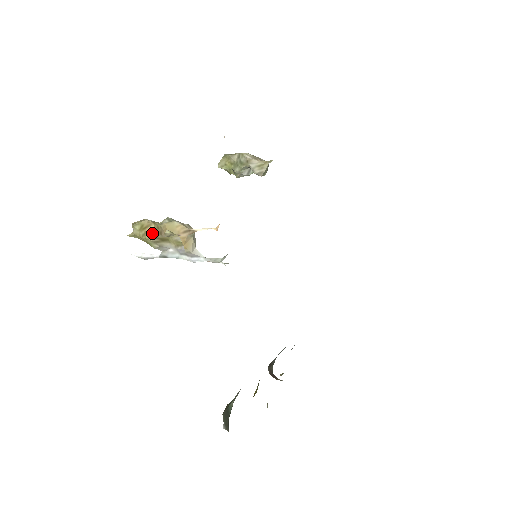
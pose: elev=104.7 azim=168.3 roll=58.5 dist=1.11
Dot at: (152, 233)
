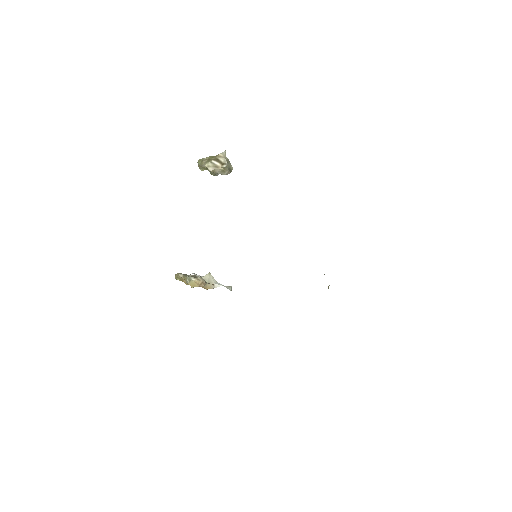
Dot at: occluded
